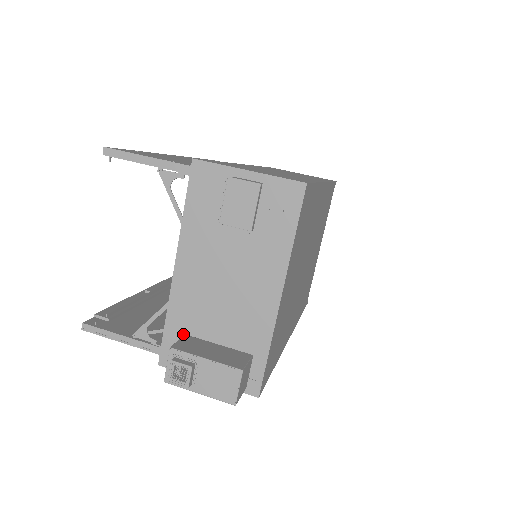
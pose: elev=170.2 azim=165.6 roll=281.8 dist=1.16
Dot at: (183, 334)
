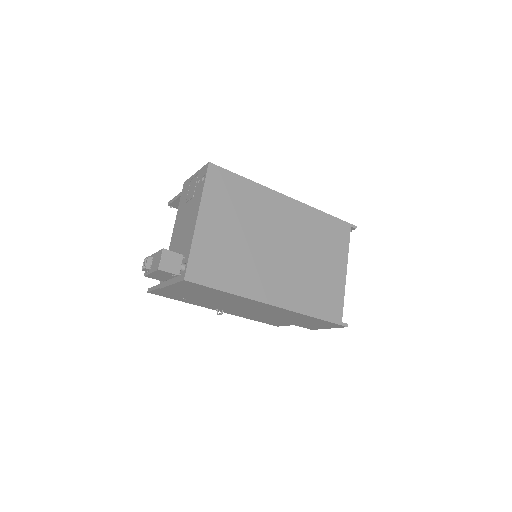
Dot at: occluded
